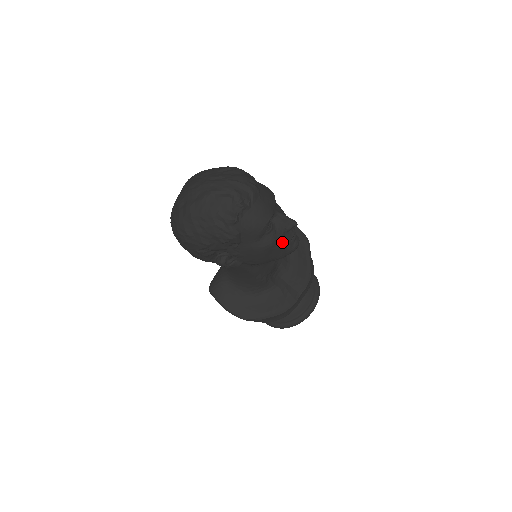
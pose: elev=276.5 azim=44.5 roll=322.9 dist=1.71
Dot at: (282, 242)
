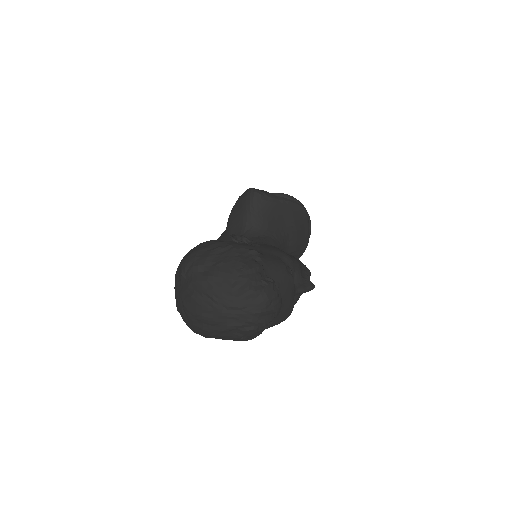
Dot at: occluded
